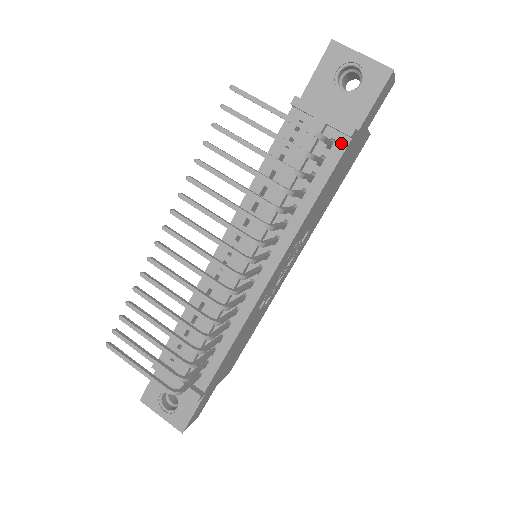
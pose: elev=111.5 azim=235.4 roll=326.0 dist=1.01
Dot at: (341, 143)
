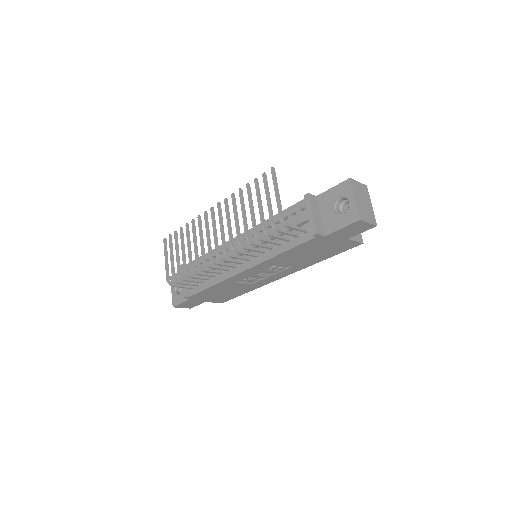
Dot at: (310, 235)
